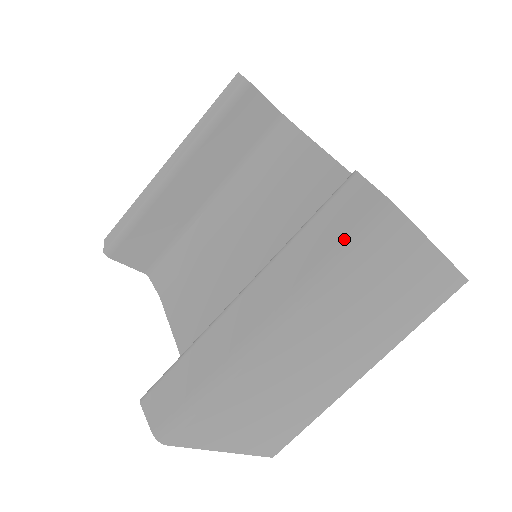
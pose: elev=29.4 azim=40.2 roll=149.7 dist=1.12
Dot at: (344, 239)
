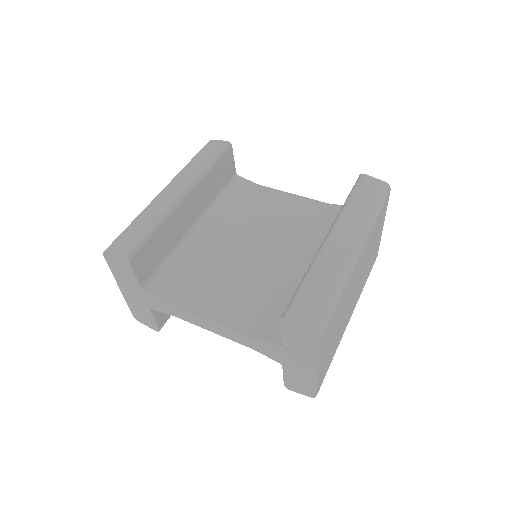
Dot at: (377, 200)
